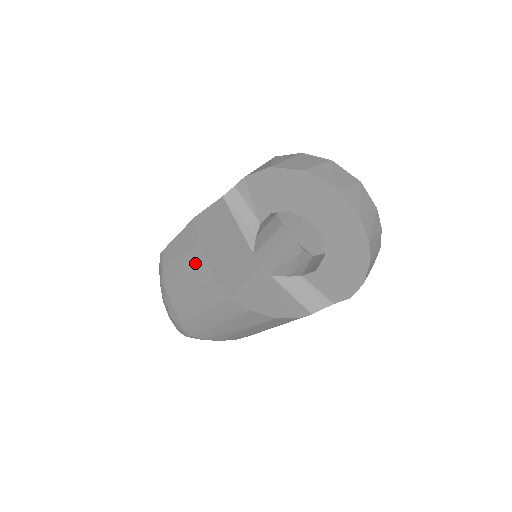
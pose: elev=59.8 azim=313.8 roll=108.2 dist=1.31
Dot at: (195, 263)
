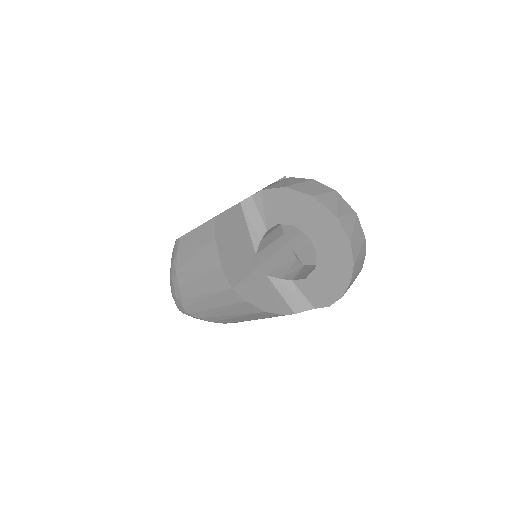
Dot at: (208, 254)
